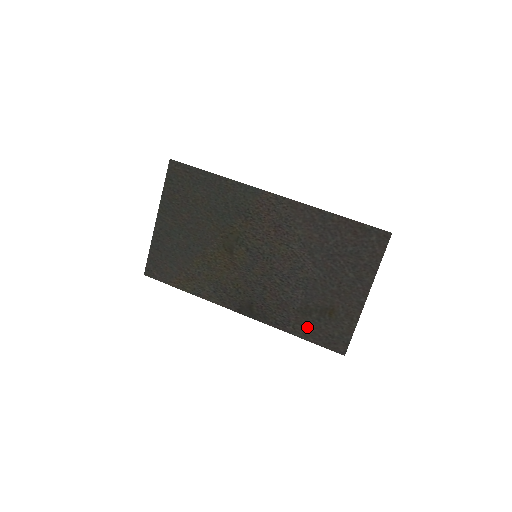
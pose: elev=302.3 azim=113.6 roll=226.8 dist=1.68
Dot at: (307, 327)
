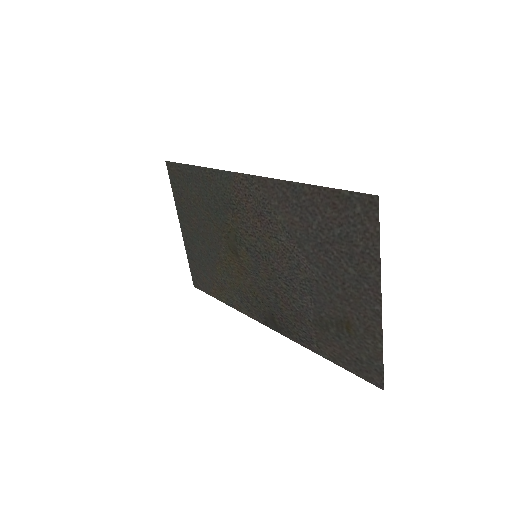
Dot at: (330, 346)
